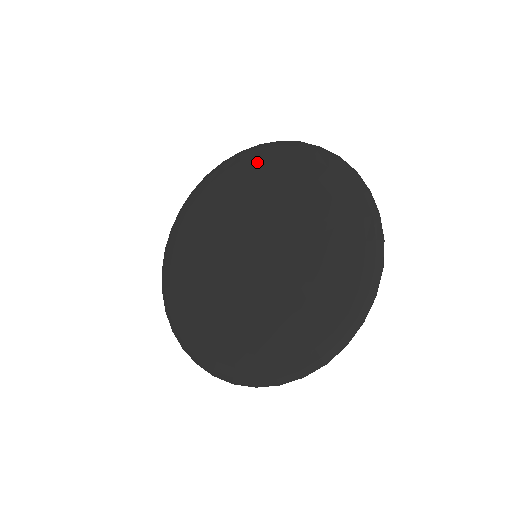
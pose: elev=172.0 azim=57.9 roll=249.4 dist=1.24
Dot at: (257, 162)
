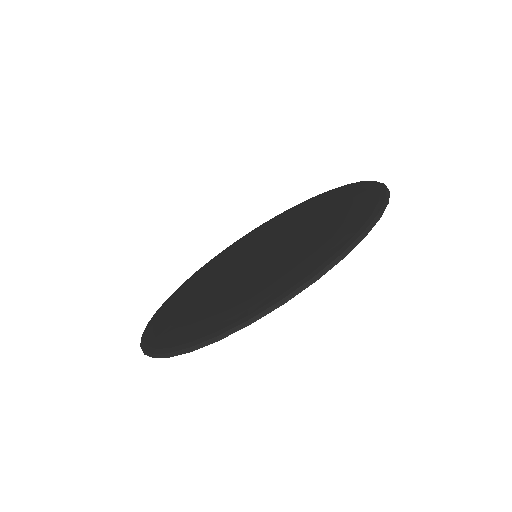
Dot at: (275, 218)
